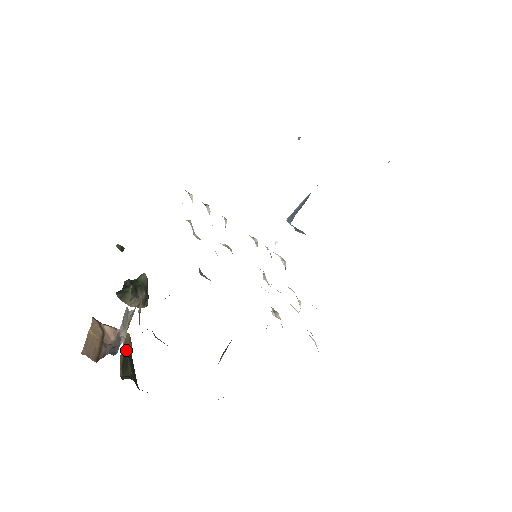
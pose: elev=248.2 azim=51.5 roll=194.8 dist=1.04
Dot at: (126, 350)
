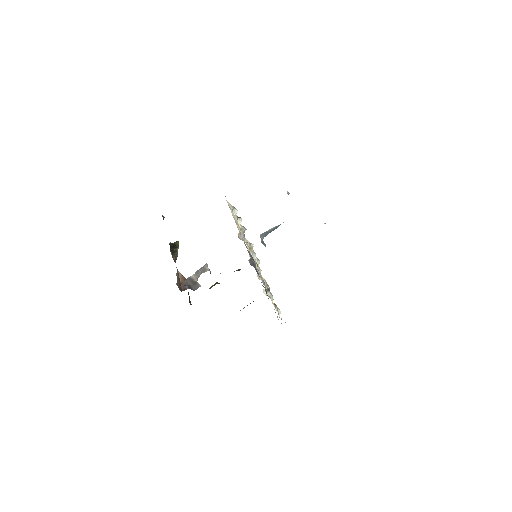
Dot at: occluded
